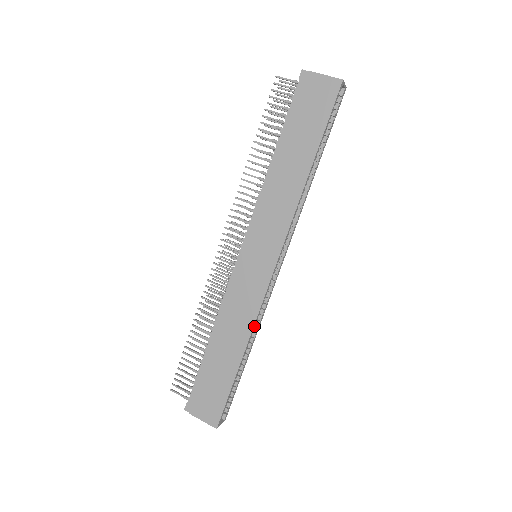
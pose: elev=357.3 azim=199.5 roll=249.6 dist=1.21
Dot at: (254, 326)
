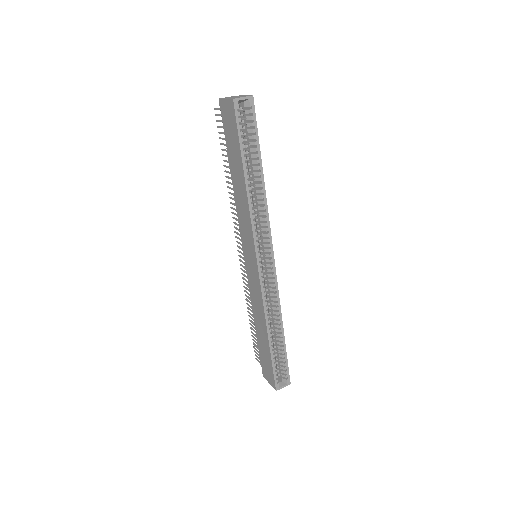
Dot at: (266, 313)
